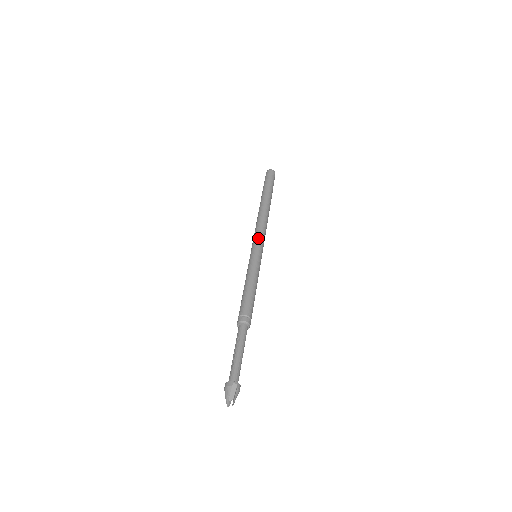
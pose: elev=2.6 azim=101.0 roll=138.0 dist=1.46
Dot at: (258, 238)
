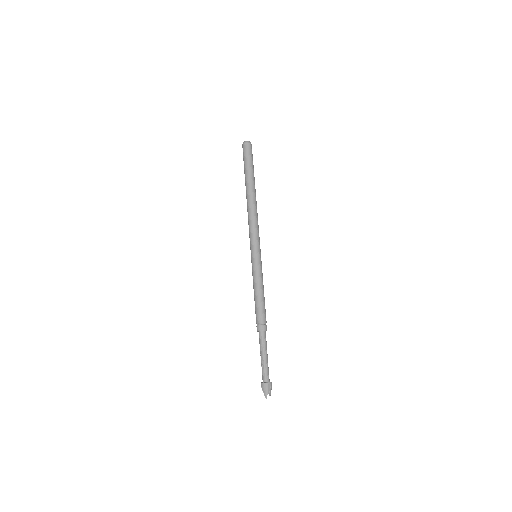
Dot at: (256, 238)
